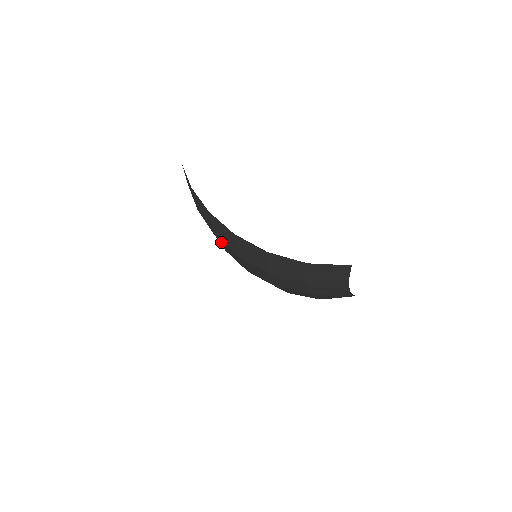
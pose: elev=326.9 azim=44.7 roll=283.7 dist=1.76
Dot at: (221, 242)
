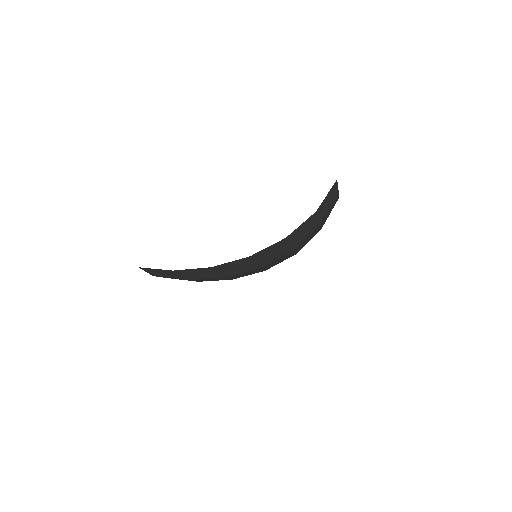
Dot at: (232, 276)
